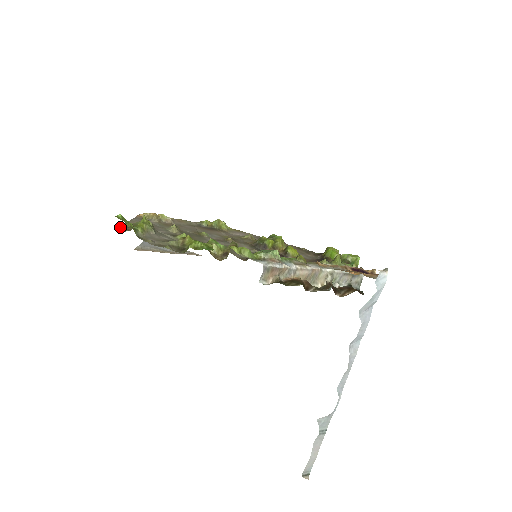
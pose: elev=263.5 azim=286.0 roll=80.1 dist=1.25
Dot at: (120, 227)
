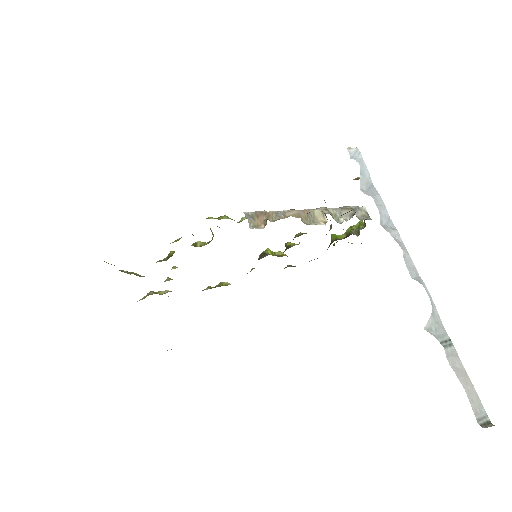
Dot at: occluded
